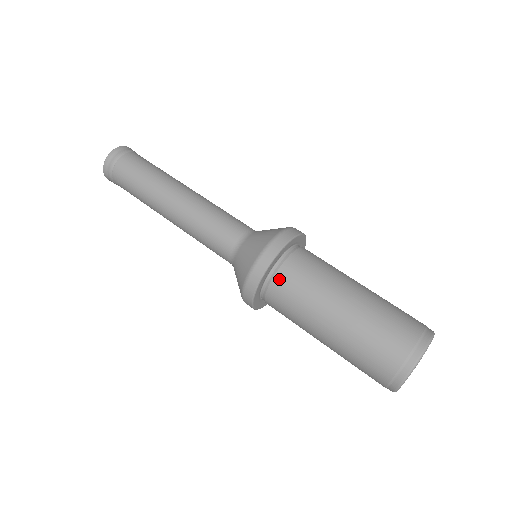
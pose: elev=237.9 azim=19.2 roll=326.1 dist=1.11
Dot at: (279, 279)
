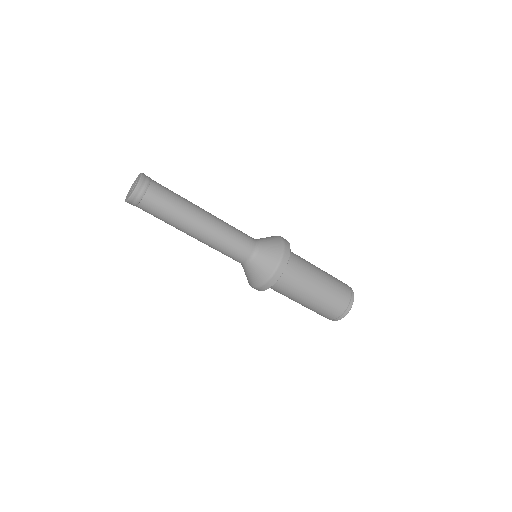
Dot at: (277, 284)
